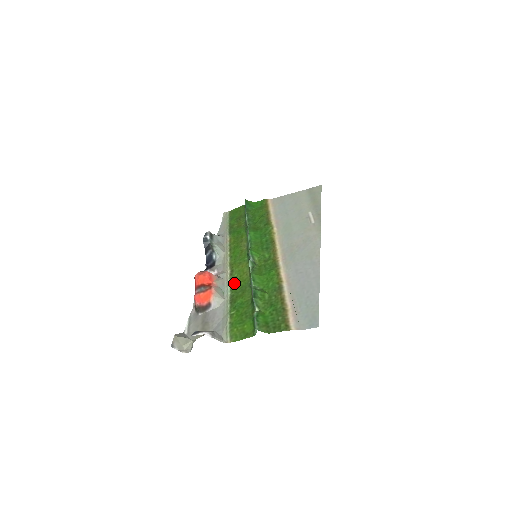
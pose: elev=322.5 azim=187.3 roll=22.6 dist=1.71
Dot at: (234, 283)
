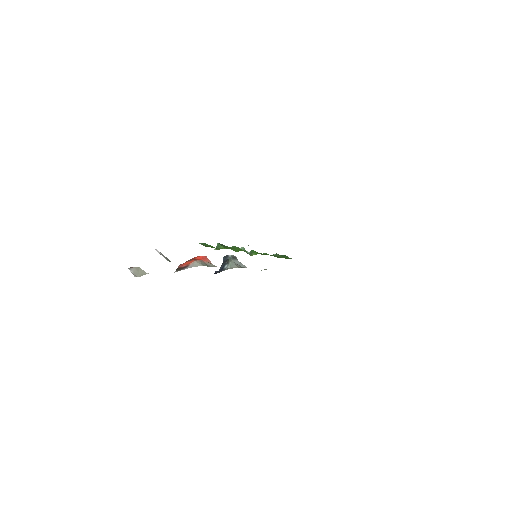
Dot at: occluded
